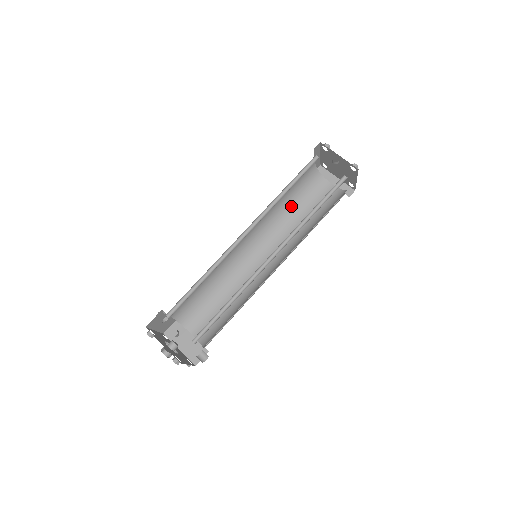
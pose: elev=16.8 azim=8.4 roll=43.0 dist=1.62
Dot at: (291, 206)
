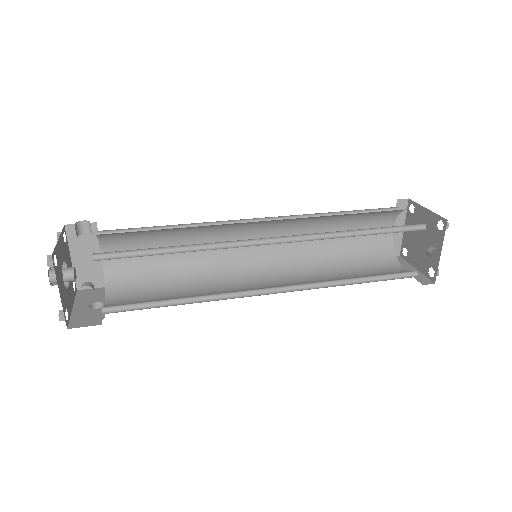
Dot at: (340, 219)
